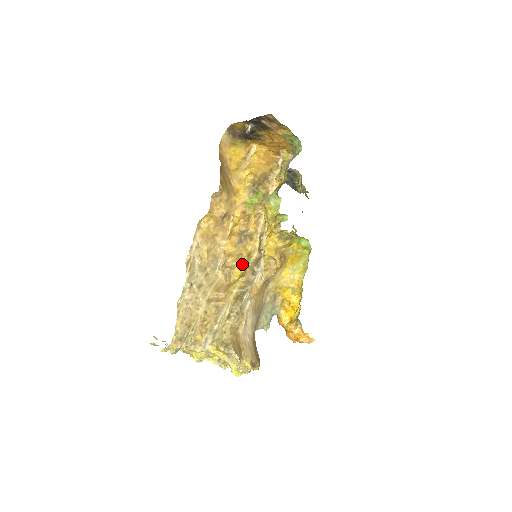
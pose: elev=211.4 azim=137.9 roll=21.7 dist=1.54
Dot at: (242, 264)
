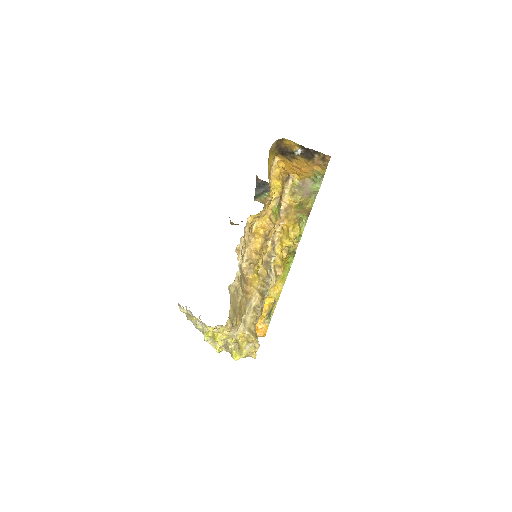
Dot at: (258, 263)
